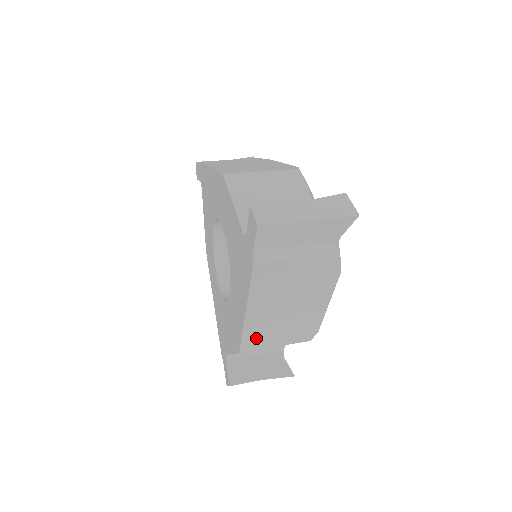
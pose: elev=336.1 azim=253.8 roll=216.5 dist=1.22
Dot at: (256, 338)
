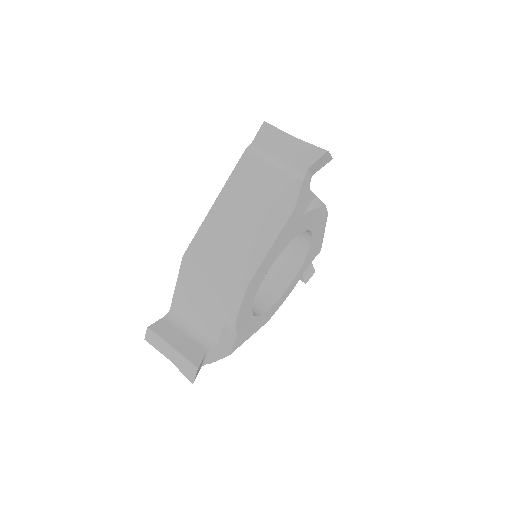
Dot at: occluded
